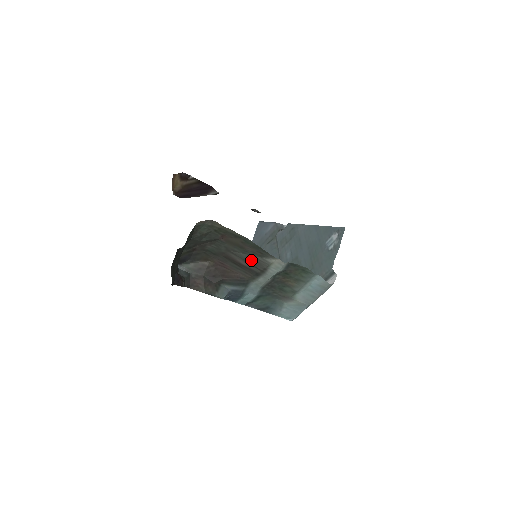
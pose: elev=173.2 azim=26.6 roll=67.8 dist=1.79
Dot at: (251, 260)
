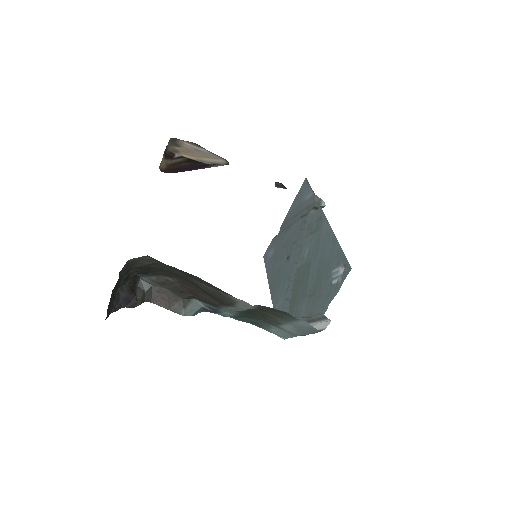
Dot at: (214, 292)
